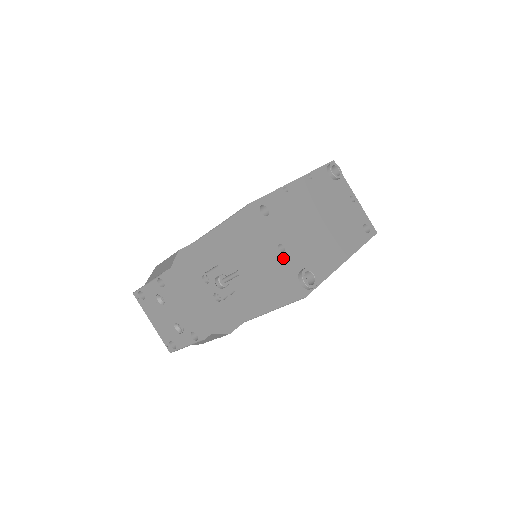
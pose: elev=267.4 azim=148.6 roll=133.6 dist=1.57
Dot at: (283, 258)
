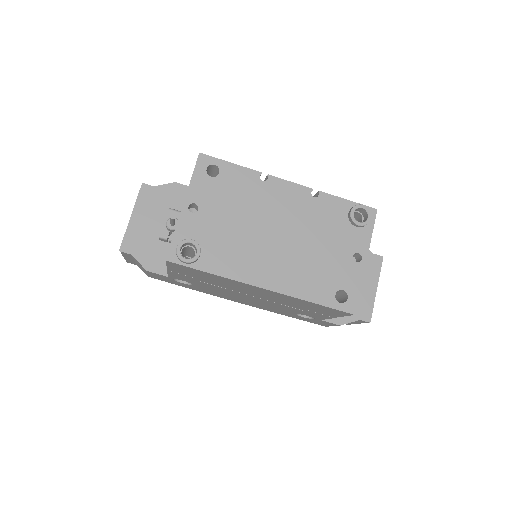
Dot at: (185, 215)
